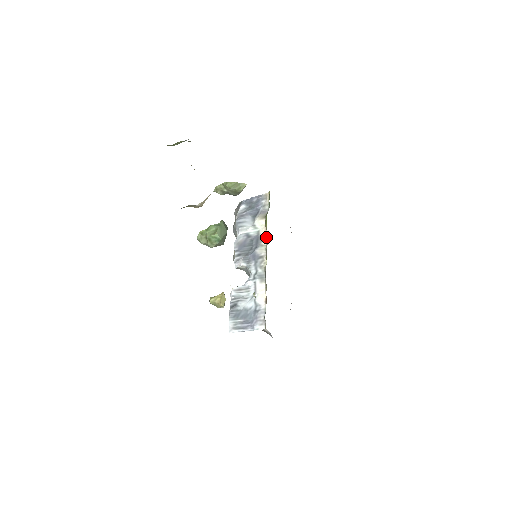
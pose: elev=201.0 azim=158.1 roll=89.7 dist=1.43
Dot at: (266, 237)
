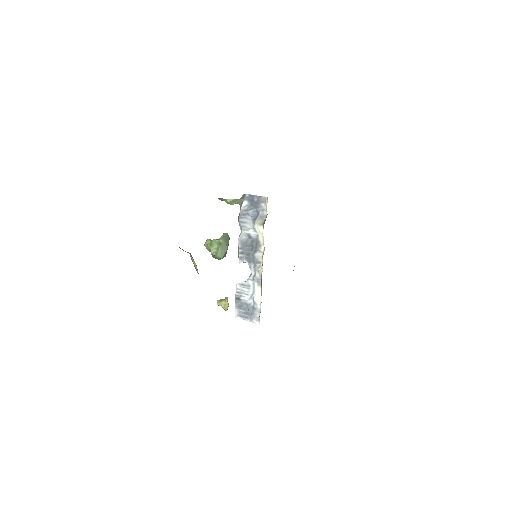
Dot at: (263, 245)
